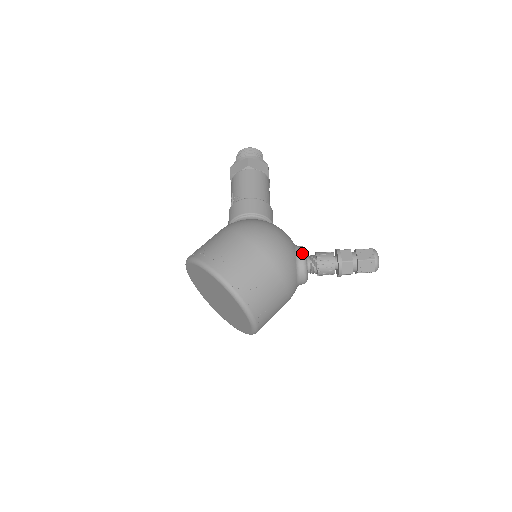
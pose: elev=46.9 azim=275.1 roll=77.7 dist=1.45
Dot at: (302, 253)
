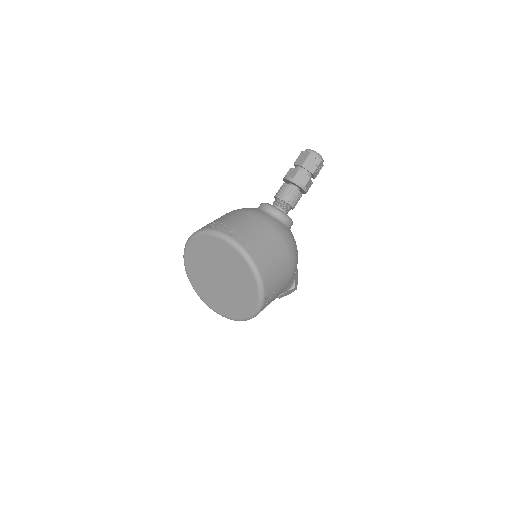
Dot at: occluded
